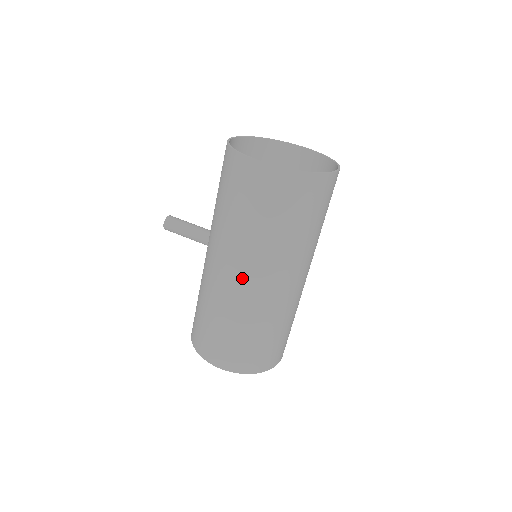
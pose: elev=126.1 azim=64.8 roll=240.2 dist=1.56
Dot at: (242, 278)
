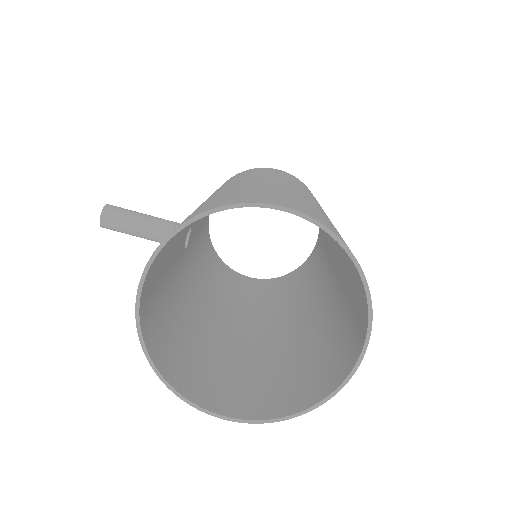
Dot at: (247, 327)
